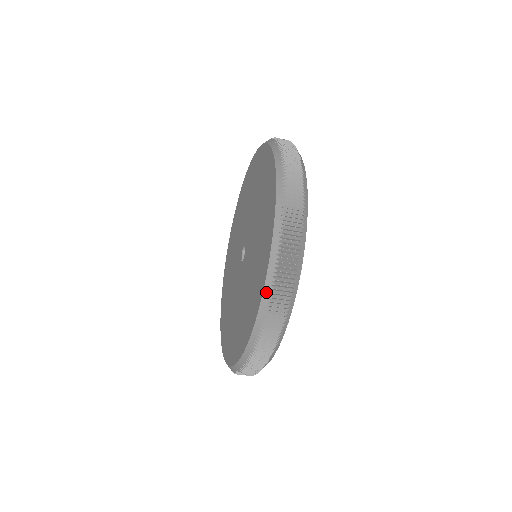
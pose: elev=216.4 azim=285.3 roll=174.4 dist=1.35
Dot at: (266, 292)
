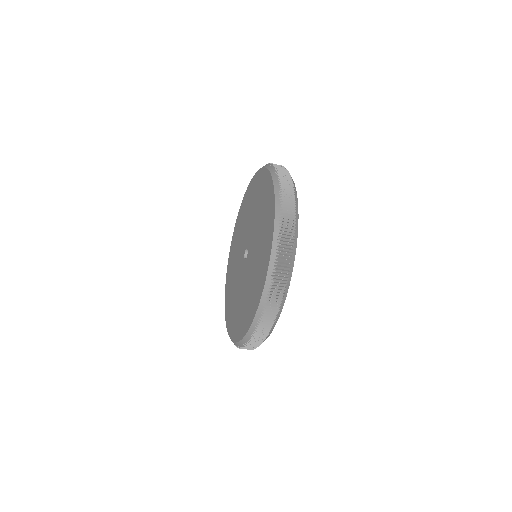
Dot at: (277, 196)
